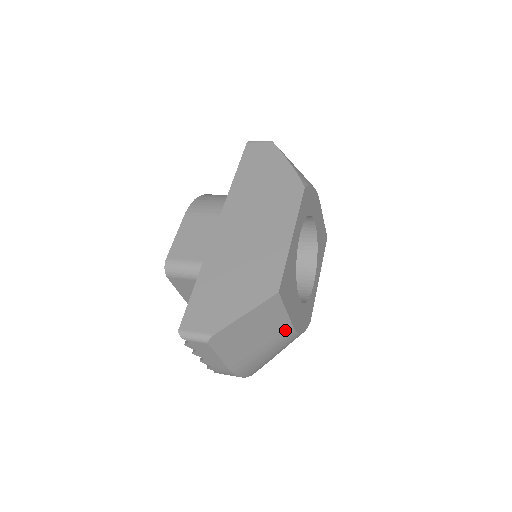
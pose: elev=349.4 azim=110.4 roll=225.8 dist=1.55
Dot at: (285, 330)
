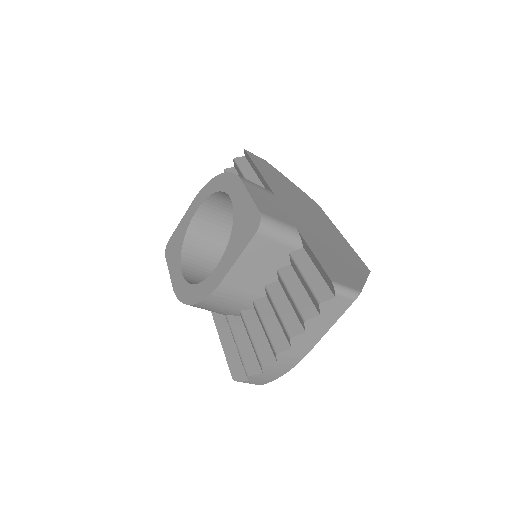
Dot at: occluded
